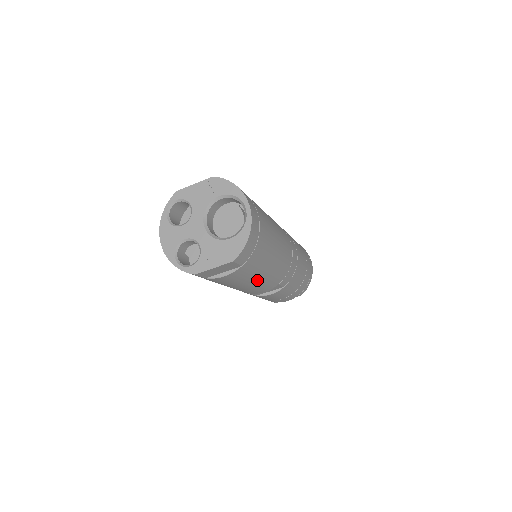
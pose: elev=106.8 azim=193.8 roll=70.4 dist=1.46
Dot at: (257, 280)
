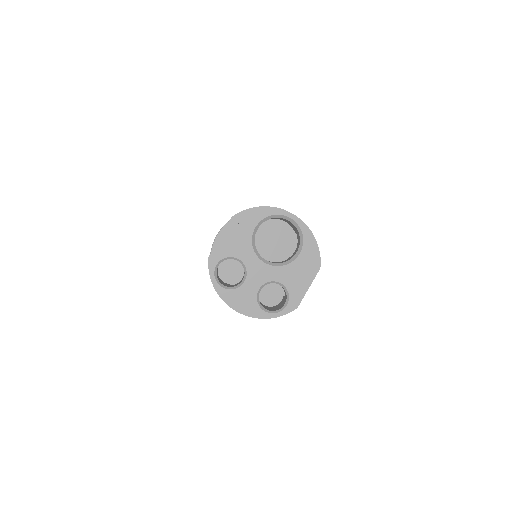
Dot at: occluded
